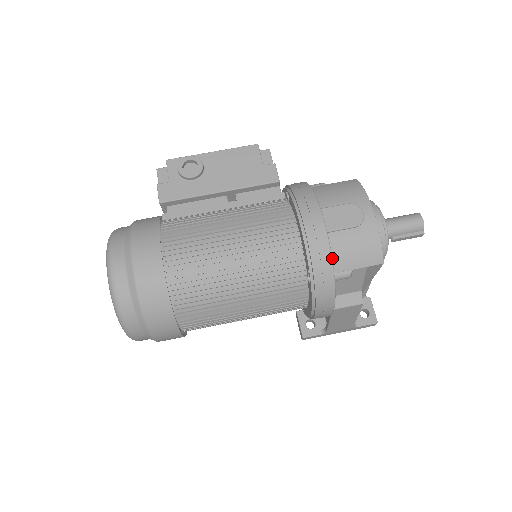
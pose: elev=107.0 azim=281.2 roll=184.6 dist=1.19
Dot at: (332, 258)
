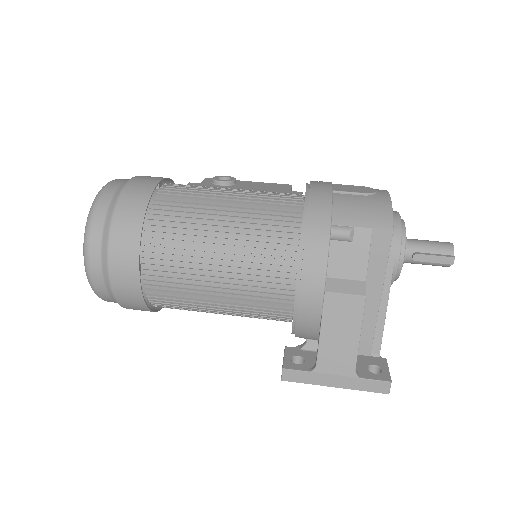
Dot at: (332, 210)
